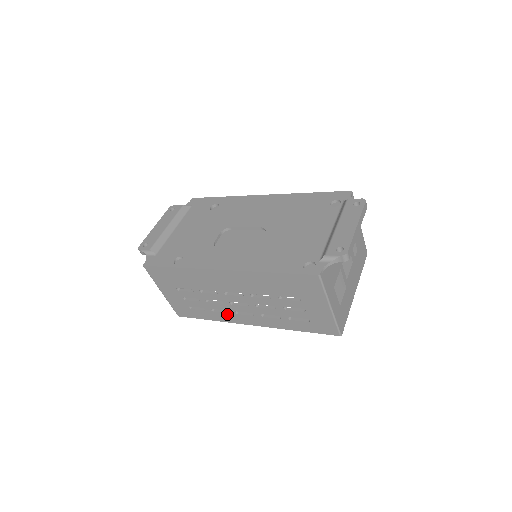
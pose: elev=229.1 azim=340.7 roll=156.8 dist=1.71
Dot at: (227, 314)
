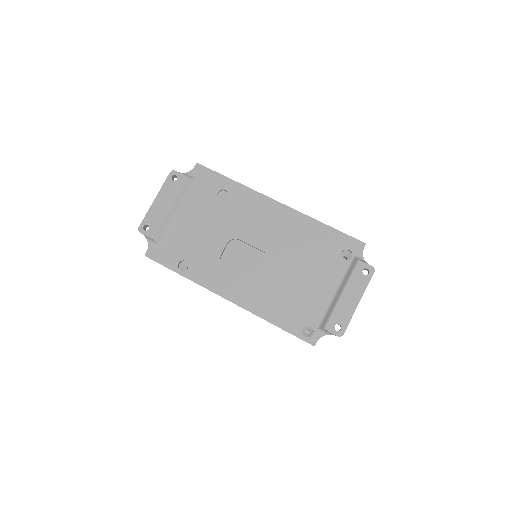
Dot at: occluded
